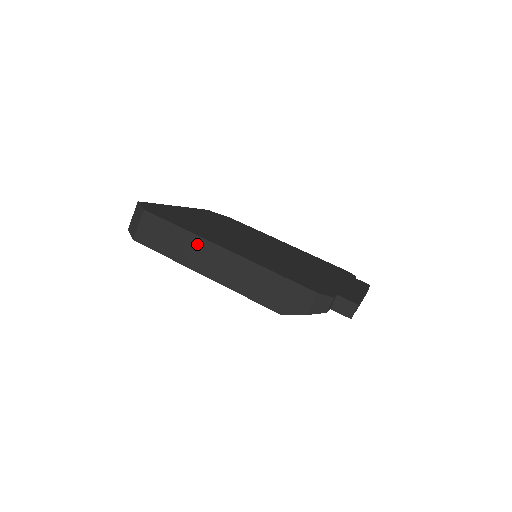
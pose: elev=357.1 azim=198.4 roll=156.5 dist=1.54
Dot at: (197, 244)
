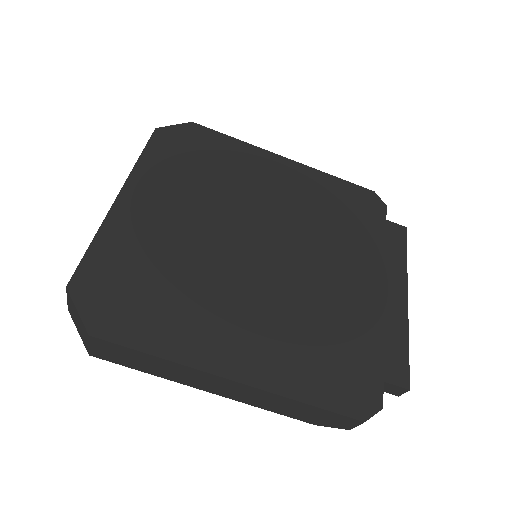
Dot at: (188, 372)
